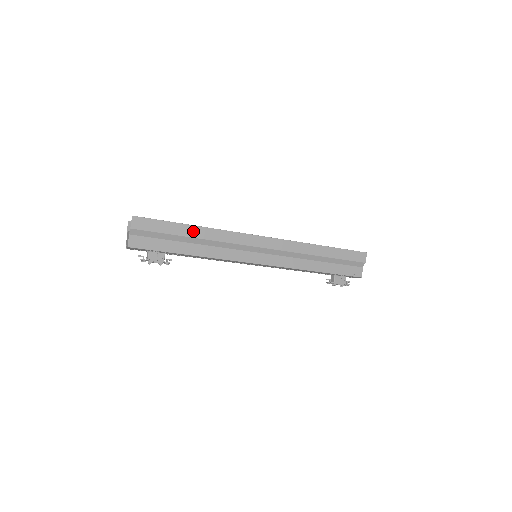
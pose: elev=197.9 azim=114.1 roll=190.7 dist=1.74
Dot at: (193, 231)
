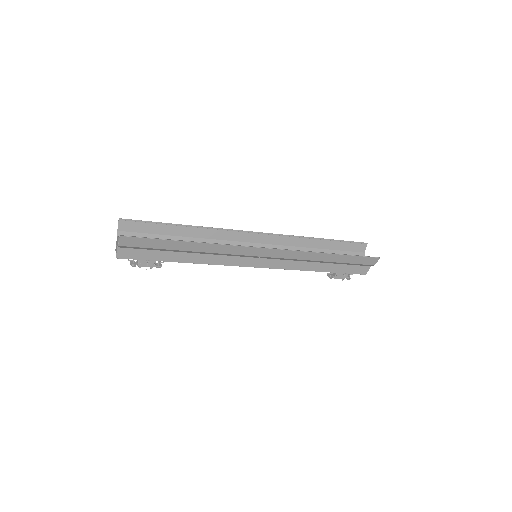
Dot at: (188, 246)
